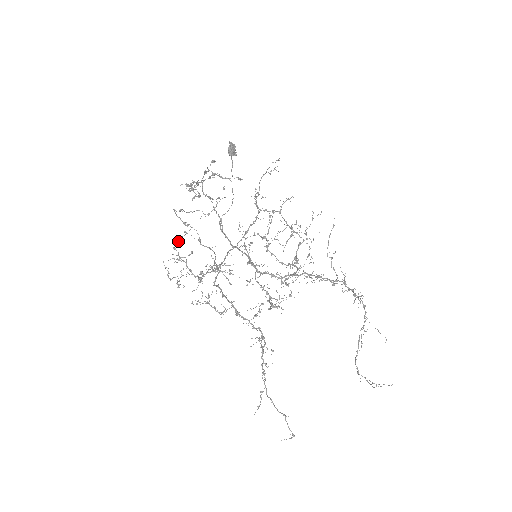
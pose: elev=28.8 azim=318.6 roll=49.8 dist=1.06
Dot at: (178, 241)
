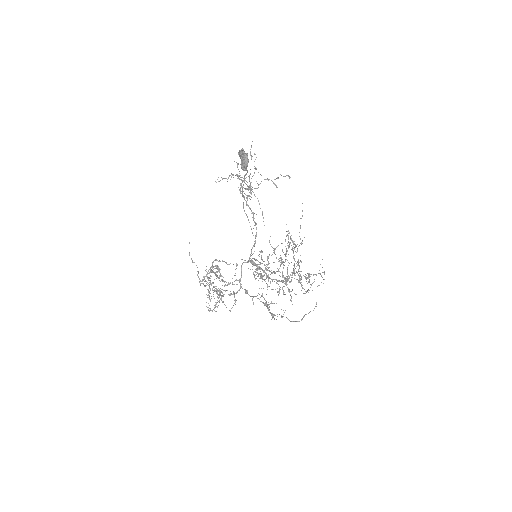
Dot at: occluded
